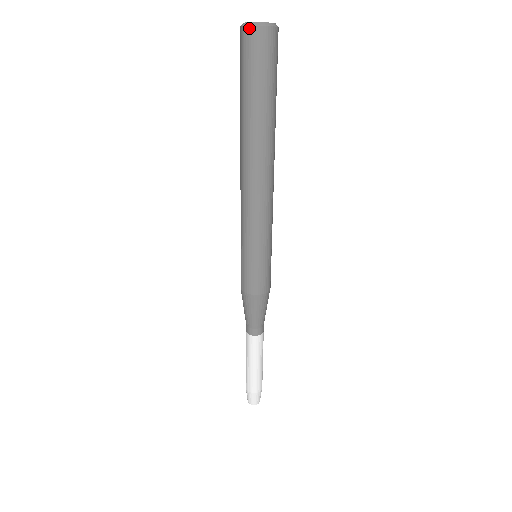
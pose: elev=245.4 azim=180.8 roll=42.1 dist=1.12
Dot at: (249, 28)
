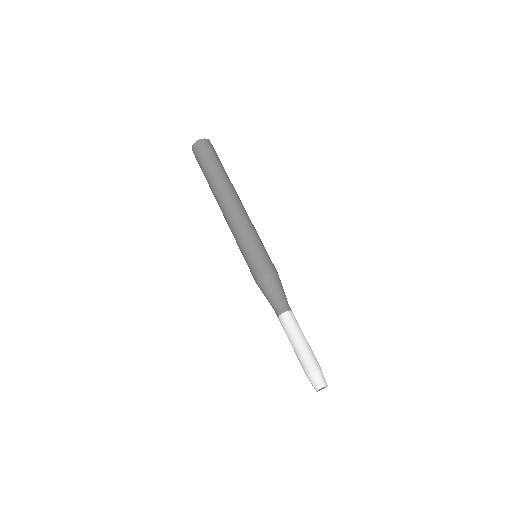
Dot at: (194, 144)
